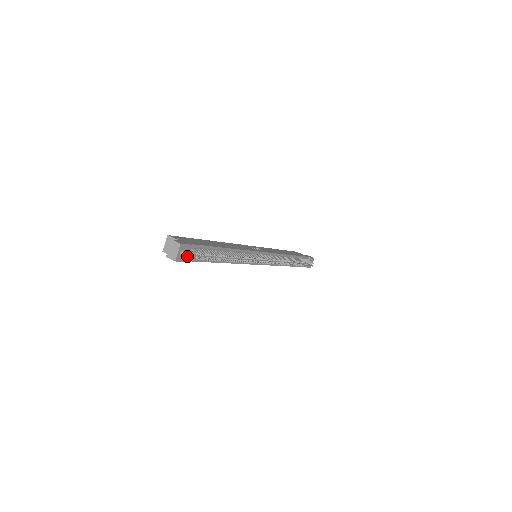
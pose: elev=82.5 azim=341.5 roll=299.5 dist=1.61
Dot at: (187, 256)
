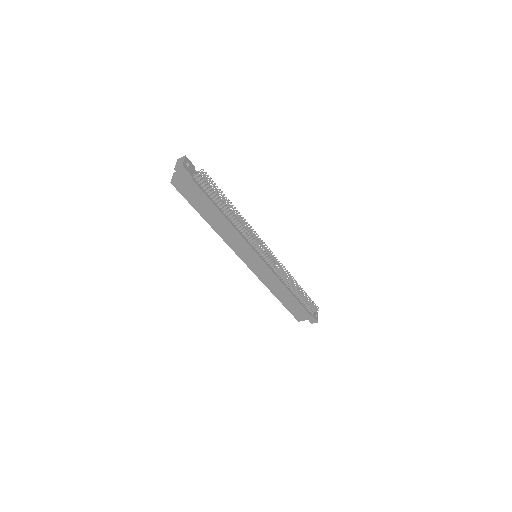
Dot at: (192, 172)
